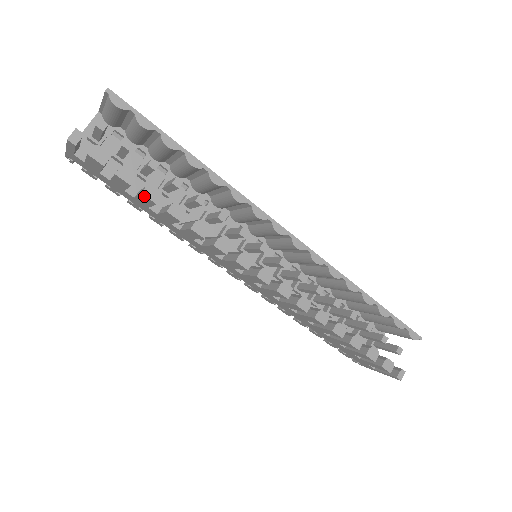
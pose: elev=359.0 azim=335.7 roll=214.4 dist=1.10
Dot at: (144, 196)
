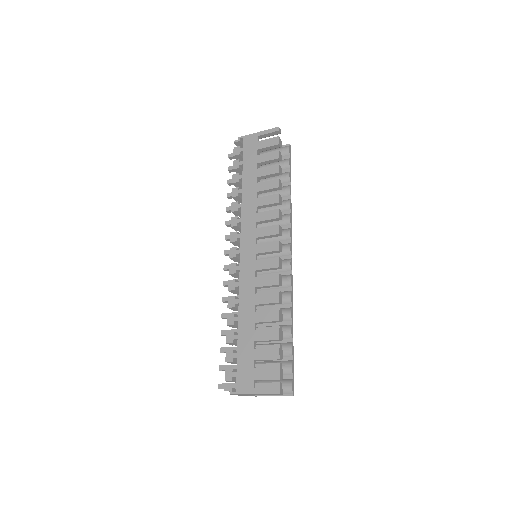
Dot at: (277, 166)
